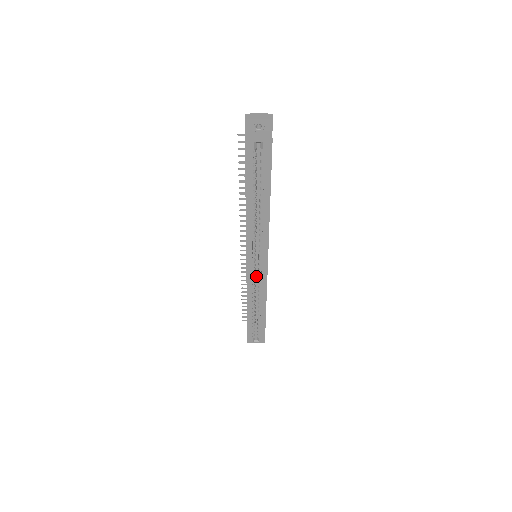
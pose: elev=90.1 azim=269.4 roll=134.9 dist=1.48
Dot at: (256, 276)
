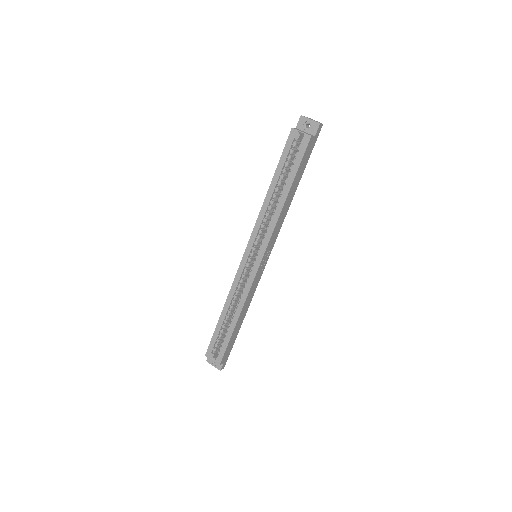
Dot at: occluded
